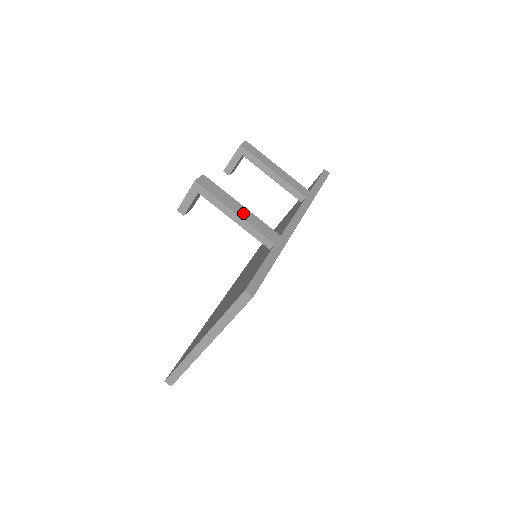
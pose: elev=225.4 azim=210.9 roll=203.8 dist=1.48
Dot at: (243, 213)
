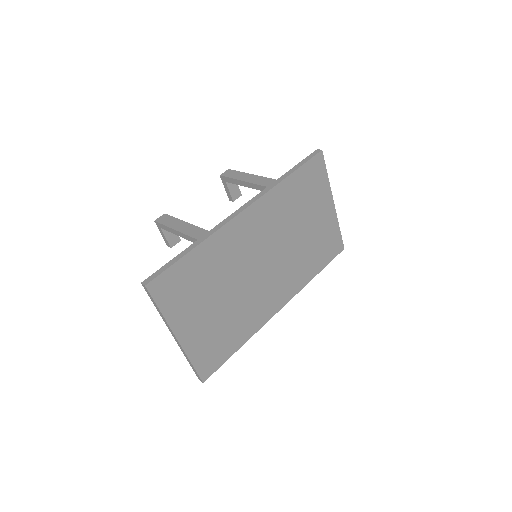
Dot at: (182, 227)
